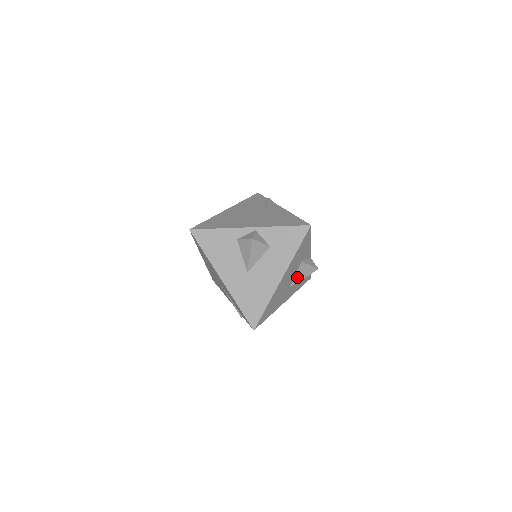
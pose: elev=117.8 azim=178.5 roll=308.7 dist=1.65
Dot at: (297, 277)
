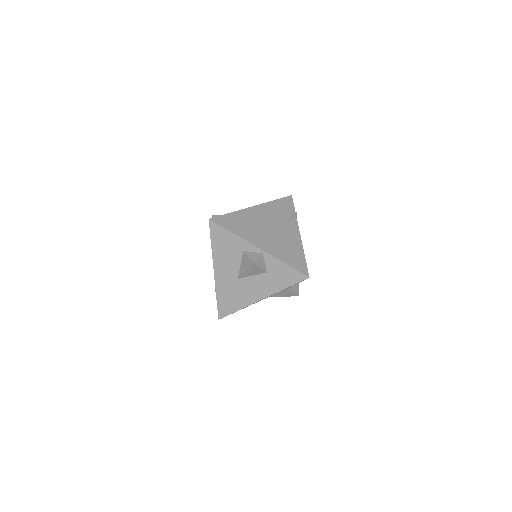
Dot at: (278, 294)
